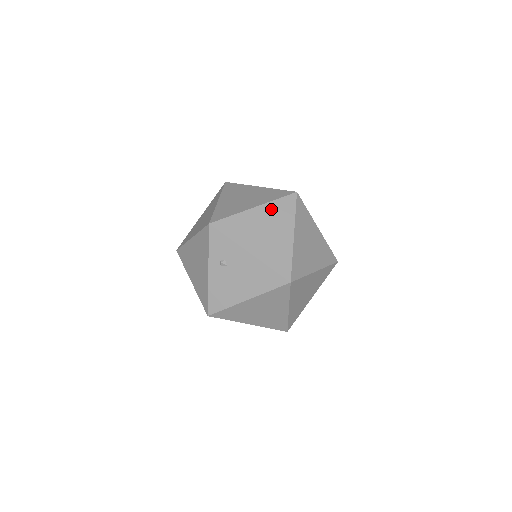
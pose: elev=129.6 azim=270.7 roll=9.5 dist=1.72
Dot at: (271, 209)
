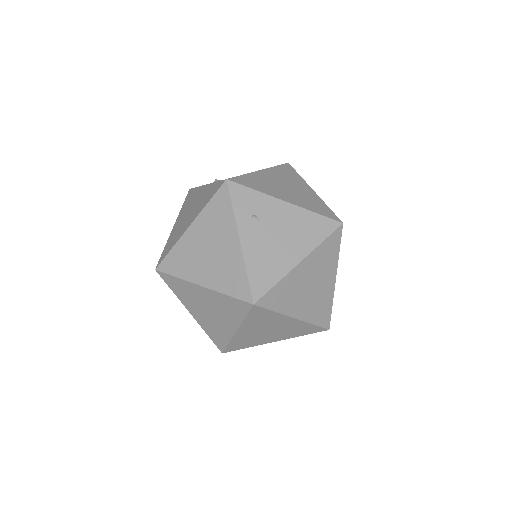
Dot at: occluded
